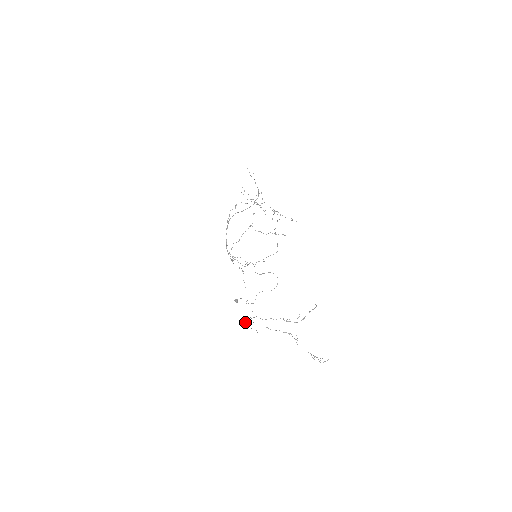
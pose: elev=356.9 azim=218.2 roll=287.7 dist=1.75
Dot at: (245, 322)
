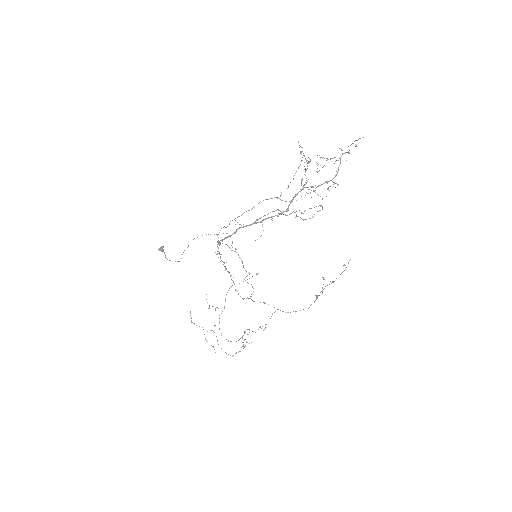
Dot at: occluded
